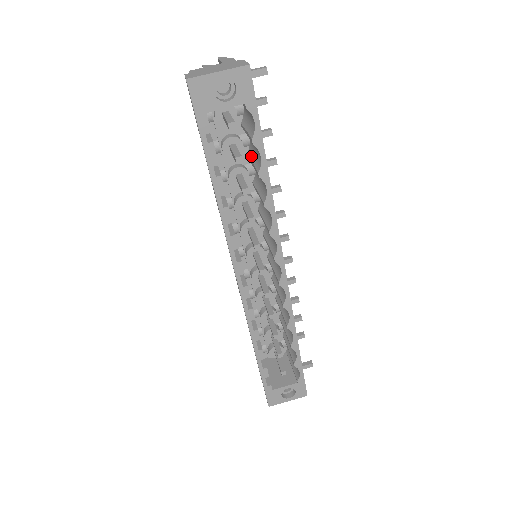
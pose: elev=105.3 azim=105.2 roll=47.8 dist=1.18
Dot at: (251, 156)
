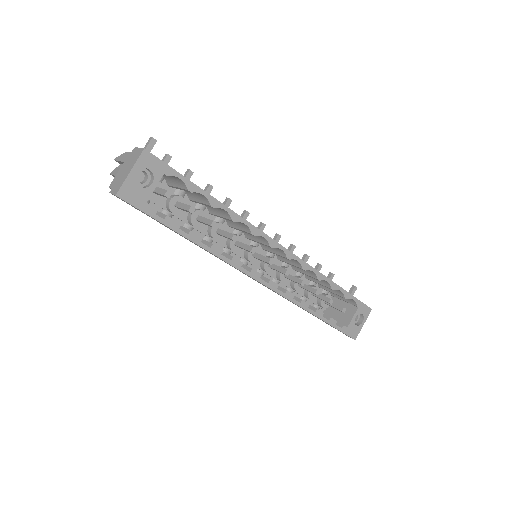
Dot at: (194, 199)
